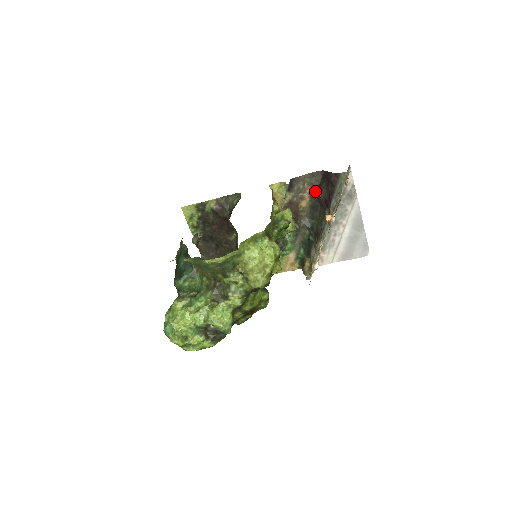
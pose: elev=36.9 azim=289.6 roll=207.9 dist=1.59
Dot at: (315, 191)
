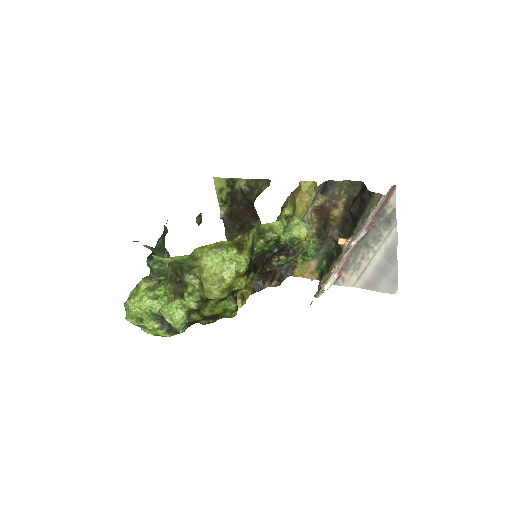
Dot at: (350, 202)
